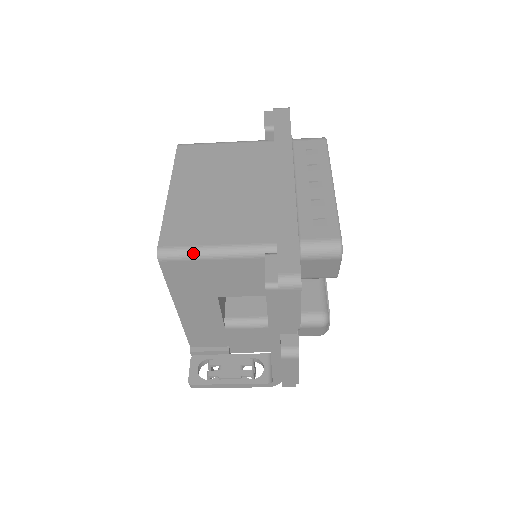
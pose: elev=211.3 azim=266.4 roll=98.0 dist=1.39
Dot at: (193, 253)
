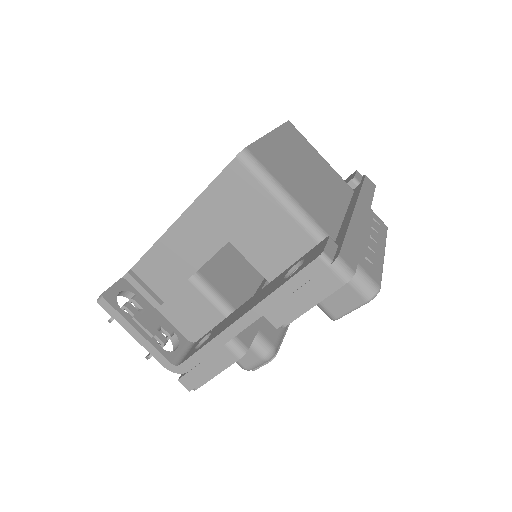
Dot at: (269, 180)
